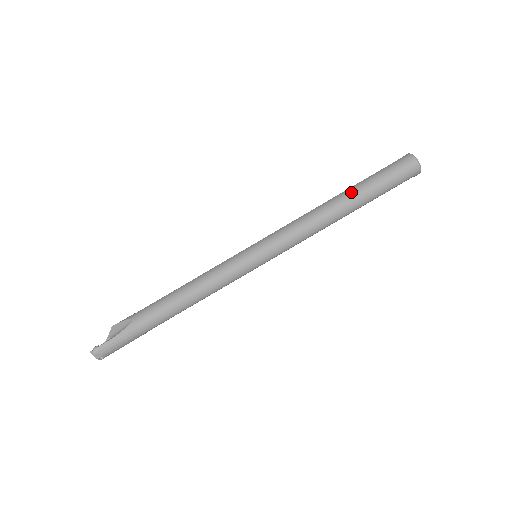
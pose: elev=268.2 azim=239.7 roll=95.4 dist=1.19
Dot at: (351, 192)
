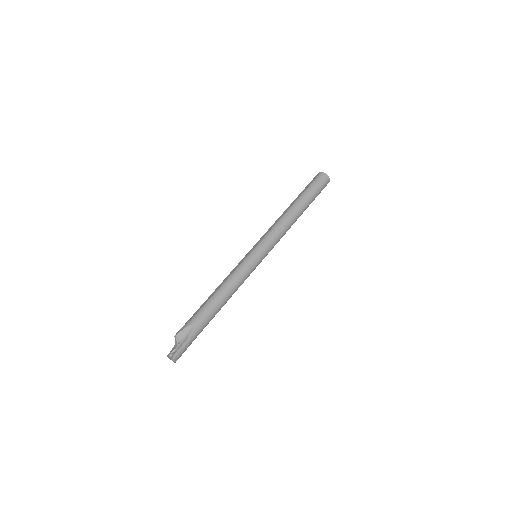
Dot at: (301, 202)
